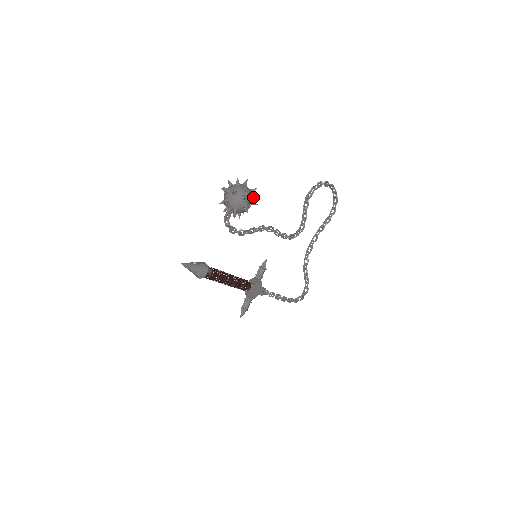
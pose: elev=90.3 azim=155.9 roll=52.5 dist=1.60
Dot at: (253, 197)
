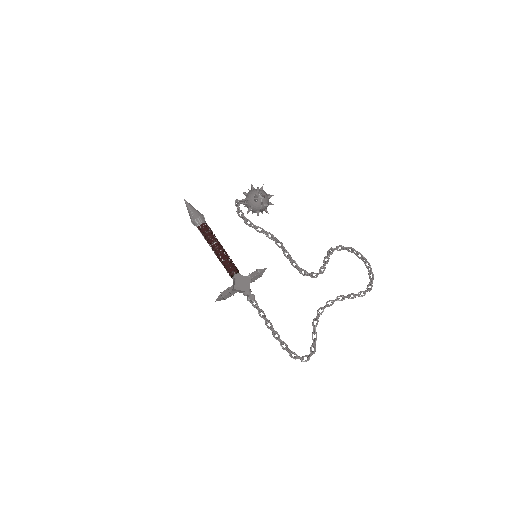
Dot at: (265, 193)
